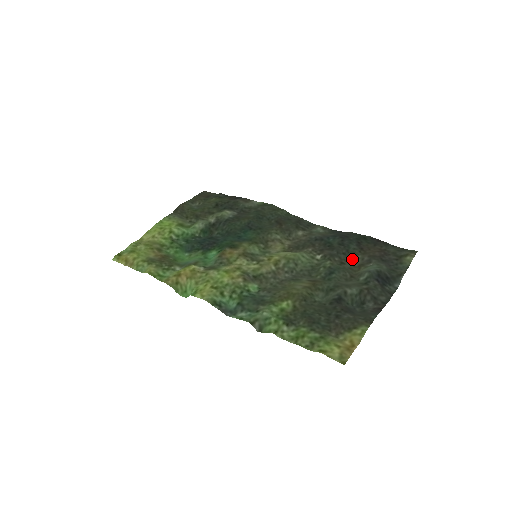
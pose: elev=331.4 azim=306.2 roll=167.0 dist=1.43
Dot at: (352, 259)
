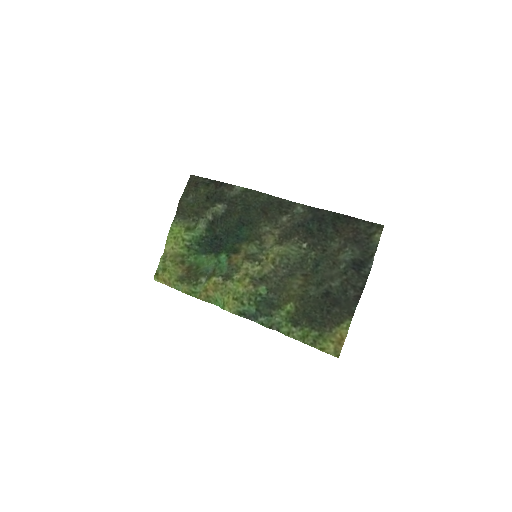
Dot at: (331, 244)
